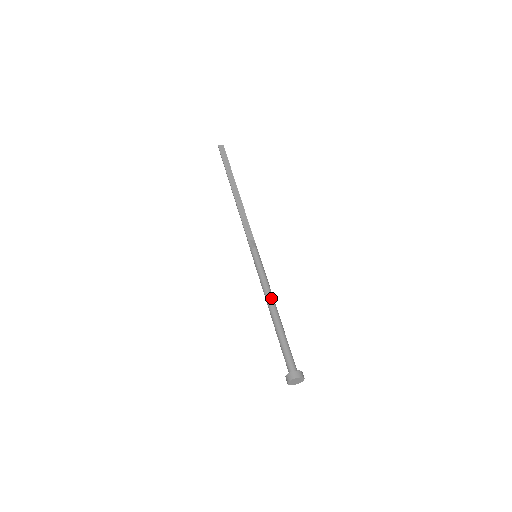
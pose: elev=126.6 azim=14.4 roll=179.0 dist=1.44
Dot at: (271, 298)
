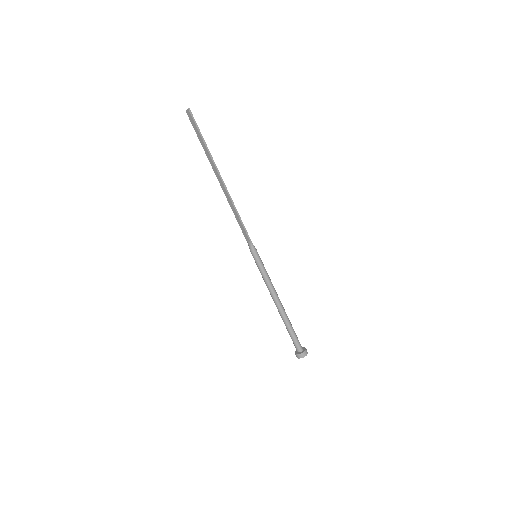
Dot at: (273, 298)
